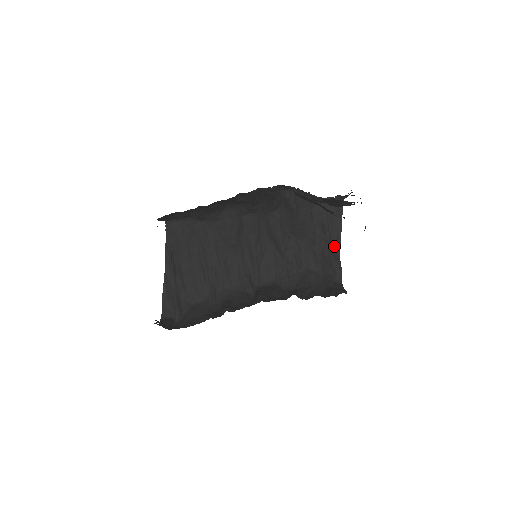
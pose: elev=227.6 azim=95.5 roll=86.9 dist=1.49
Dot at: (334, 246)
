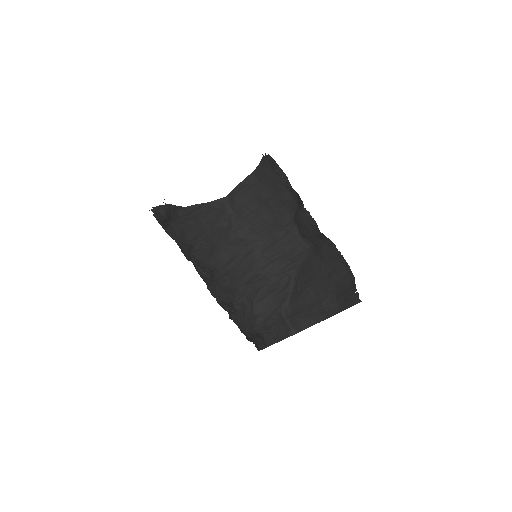
Dot at: (266, 342)
